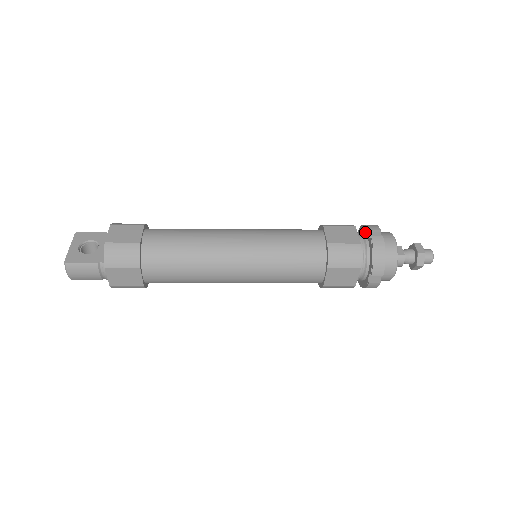
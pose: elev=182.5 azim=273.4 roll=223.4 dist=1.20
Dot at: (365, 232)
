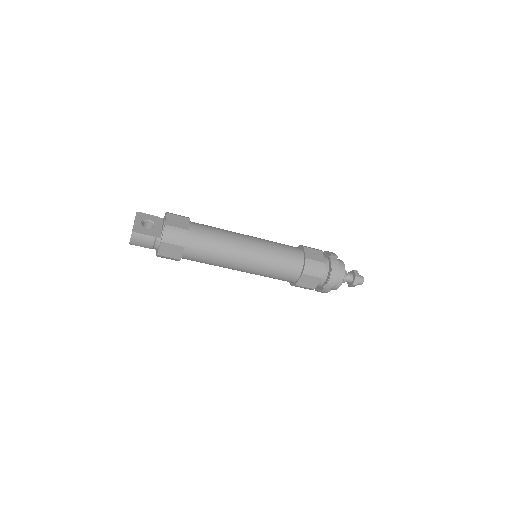
Dot at: (327, 256)
